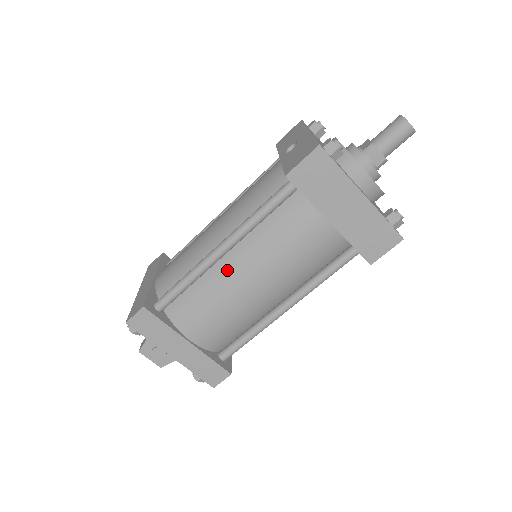
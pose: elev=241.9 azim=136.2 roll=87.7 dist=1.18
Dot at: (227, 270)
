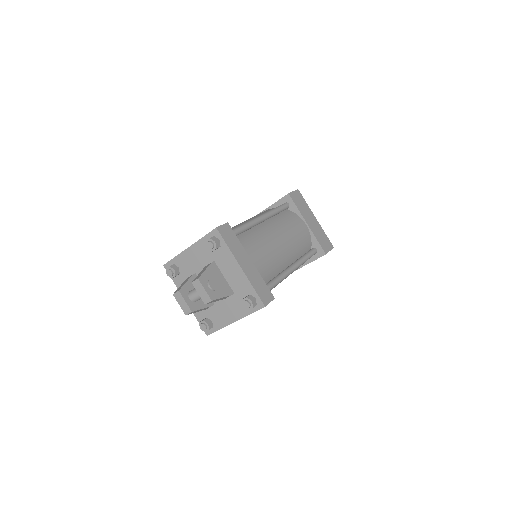
Dot at: (265, 229)
